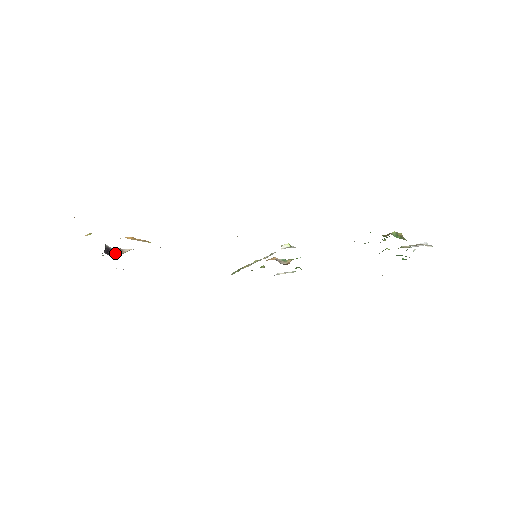
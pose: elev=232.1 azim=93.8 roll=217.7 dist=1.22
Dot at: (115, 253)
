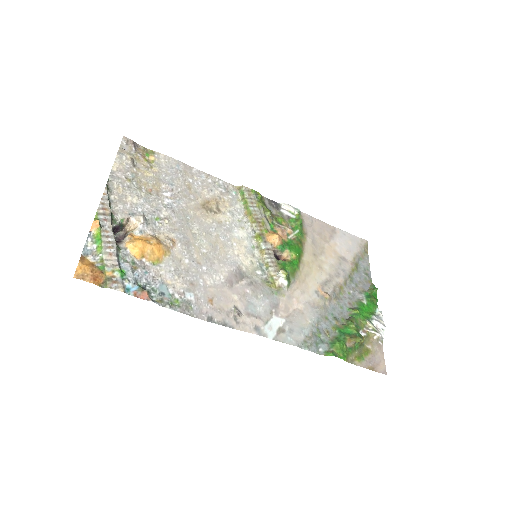
Dot at: (121, 229)
